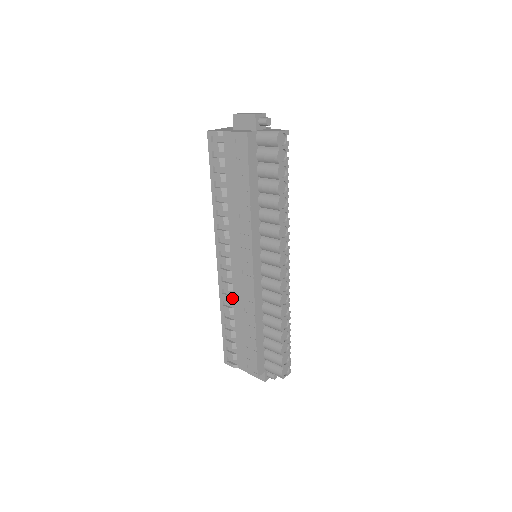
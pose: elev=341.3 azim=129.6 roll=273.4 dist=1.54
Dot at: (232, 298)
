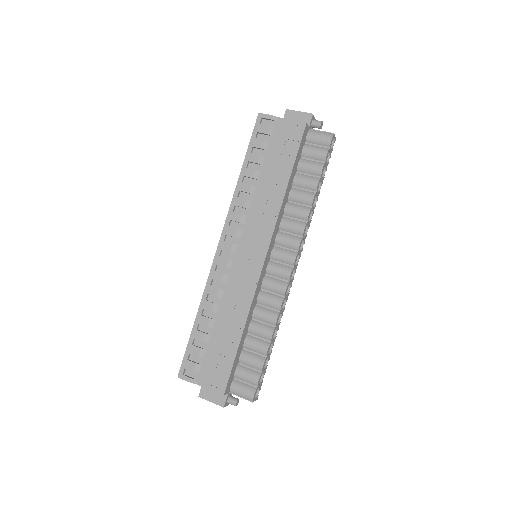
Dot at: (222, 292)
